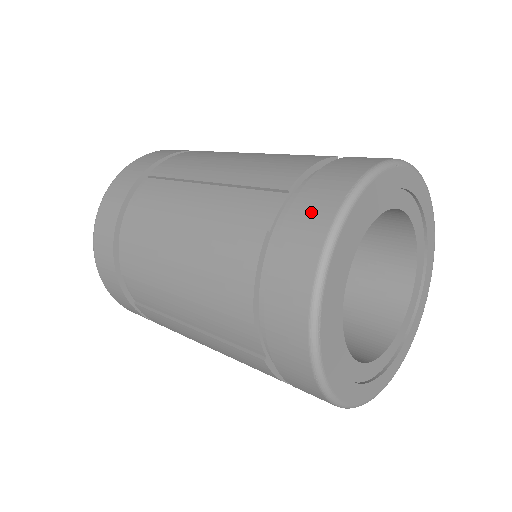
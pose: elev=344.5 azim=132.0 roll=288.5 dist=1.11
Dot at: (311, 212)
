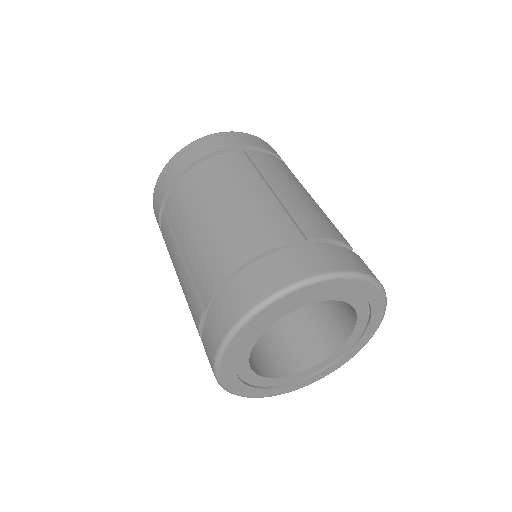
Dot at: (306, 261)
